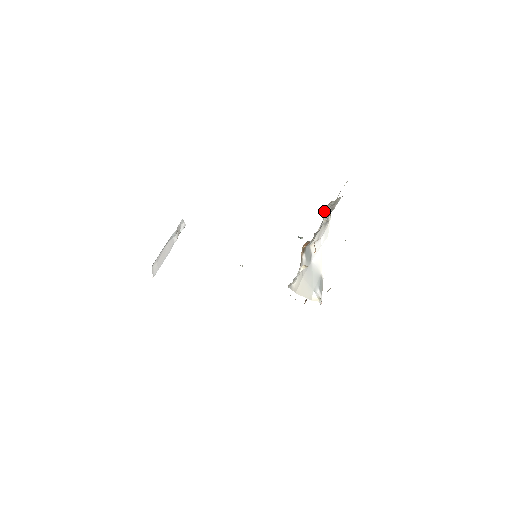
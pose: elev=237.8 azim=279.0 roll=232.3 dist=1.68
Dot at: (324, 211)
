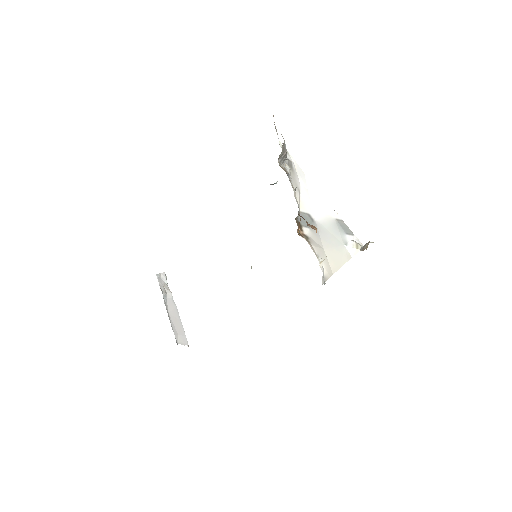
Dot at: (279, 165)
